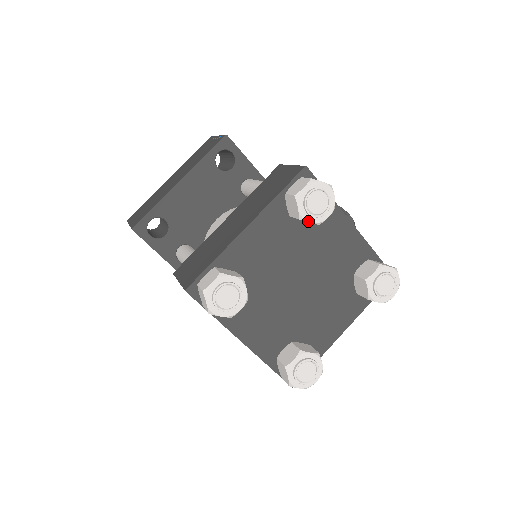
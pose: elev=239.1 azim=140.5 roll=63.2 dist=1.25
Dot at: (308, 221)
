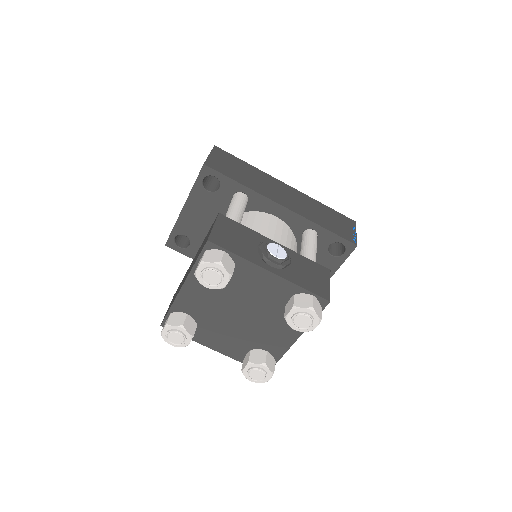
Dot at: occluded
